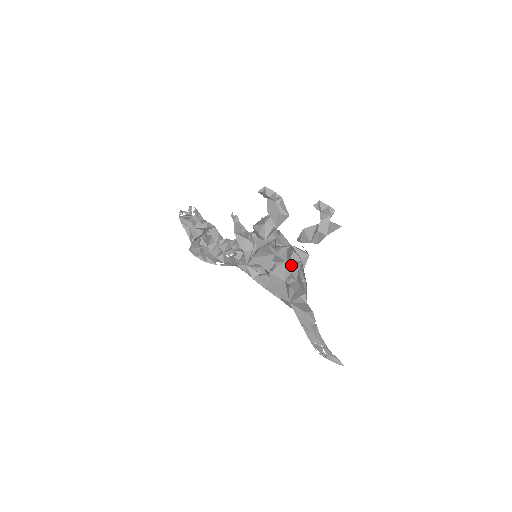
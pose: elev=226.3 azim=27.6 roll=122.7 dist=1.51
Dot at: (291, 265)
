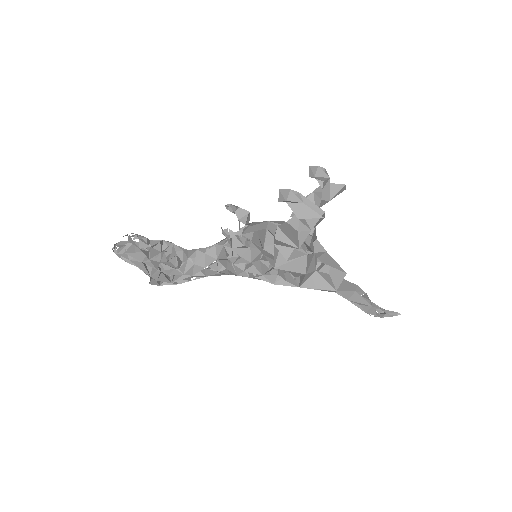
Dot at: (319, 253)
